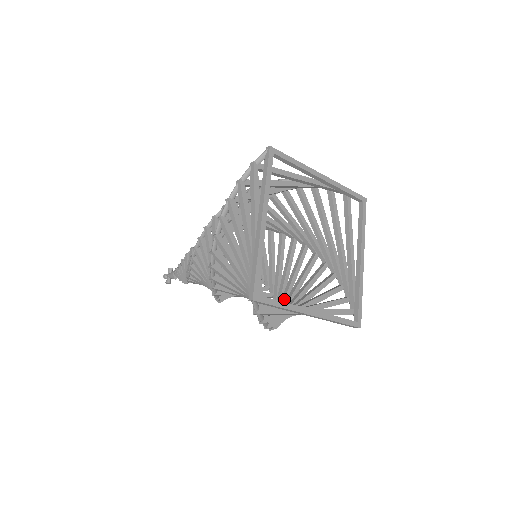
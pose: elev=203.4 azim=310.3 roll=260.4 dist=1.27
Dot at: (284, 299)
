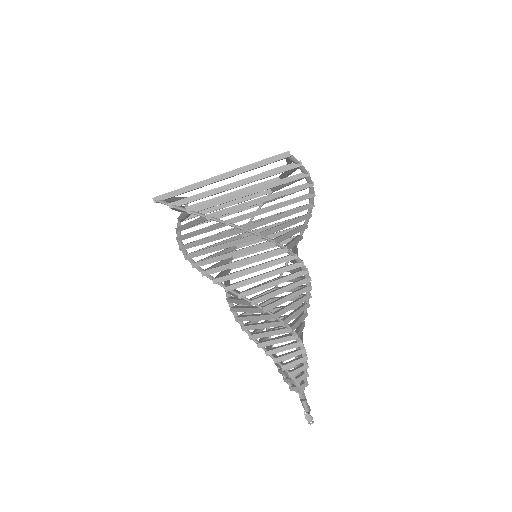
Dot at: occluded
